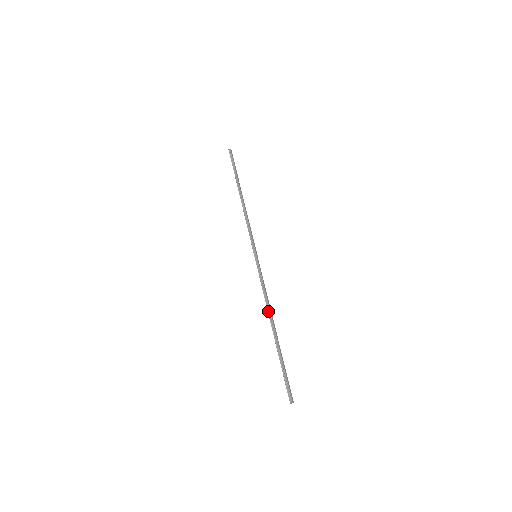
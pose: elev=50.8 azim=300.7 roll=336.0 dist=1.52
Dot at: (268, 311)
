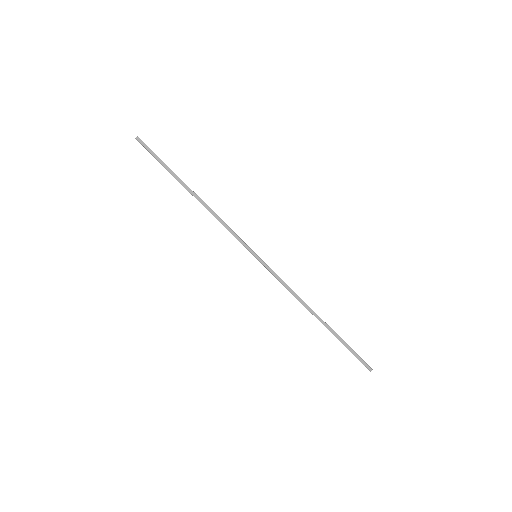
Dot at: (303, 305)
